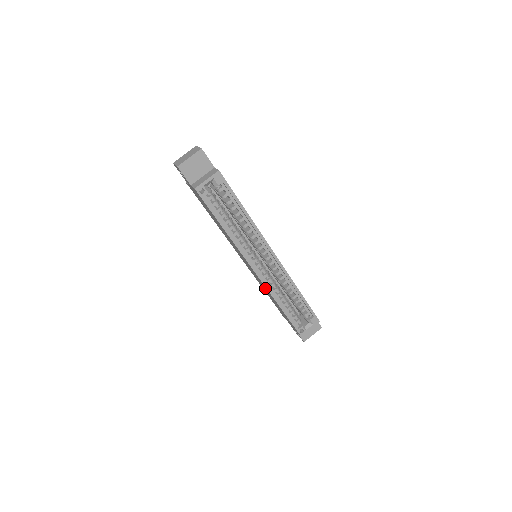
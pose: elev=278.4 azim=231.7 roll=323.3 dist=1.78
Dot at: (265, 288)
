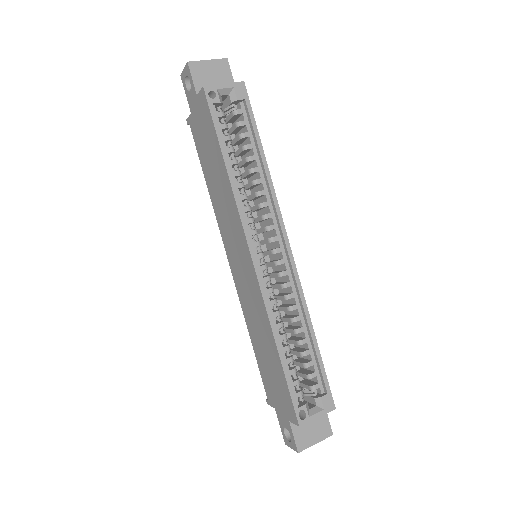
Dot at: (259, 308)
